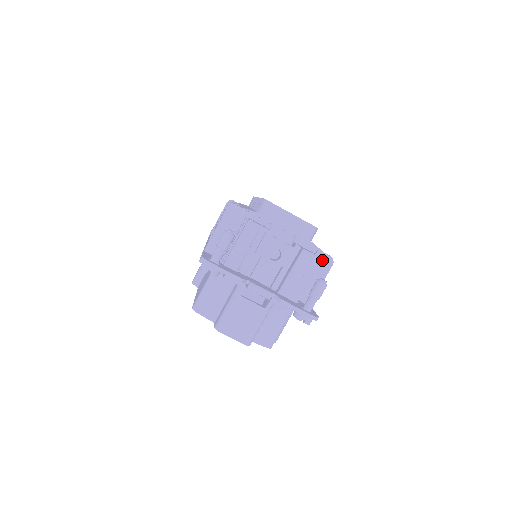
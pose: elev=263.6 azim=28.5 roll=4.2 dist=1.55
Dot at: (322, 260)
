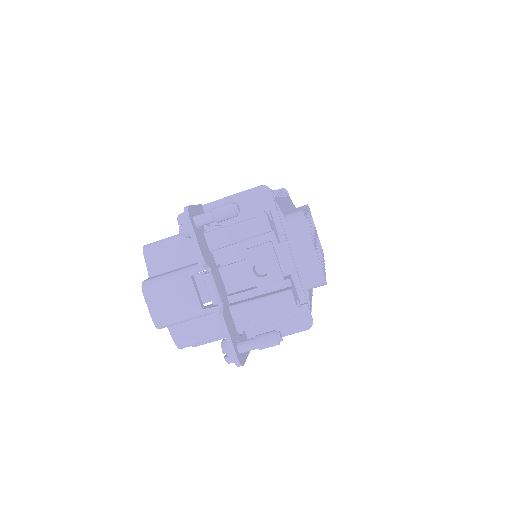
Dot at: (302, 316)
